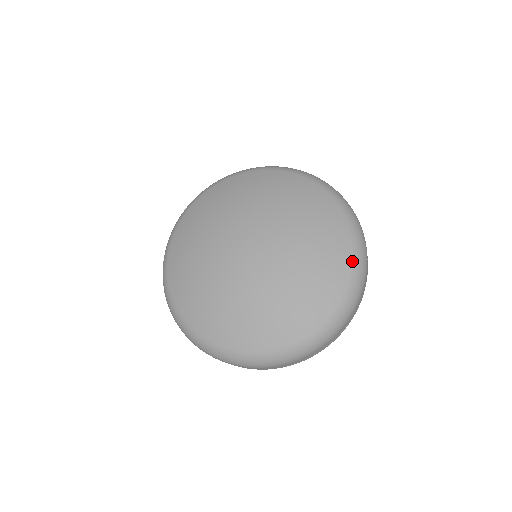
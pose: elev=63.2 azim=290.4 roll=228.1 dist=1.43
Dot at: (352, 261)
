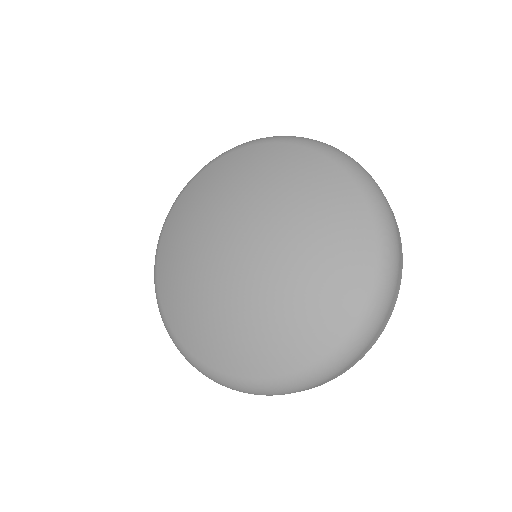
Dot at: (370, 213)
